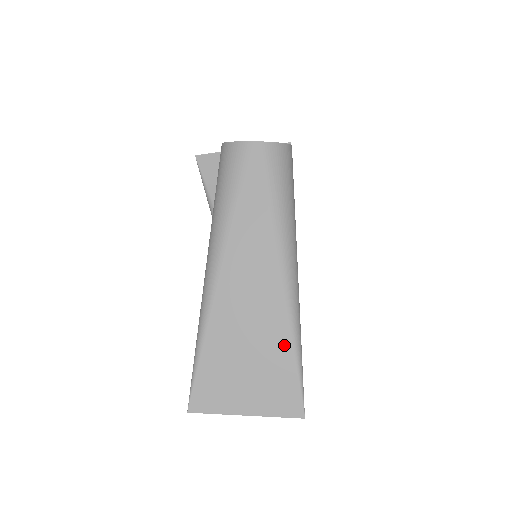
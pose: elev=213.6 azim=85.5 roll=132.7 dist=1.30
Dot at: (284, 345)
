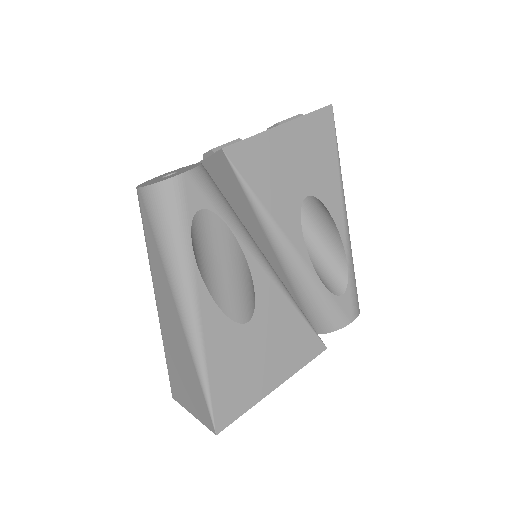
Dot at: (193, 370)
